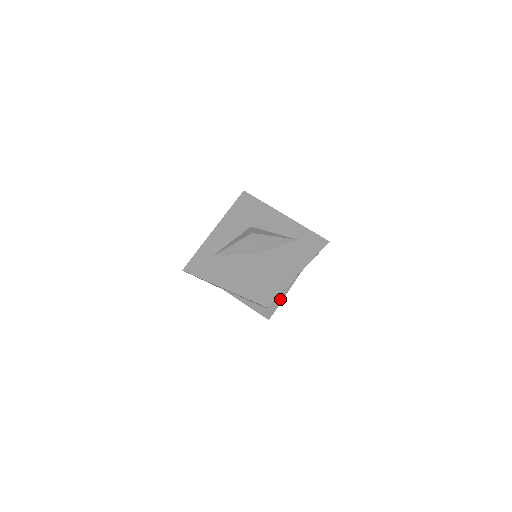
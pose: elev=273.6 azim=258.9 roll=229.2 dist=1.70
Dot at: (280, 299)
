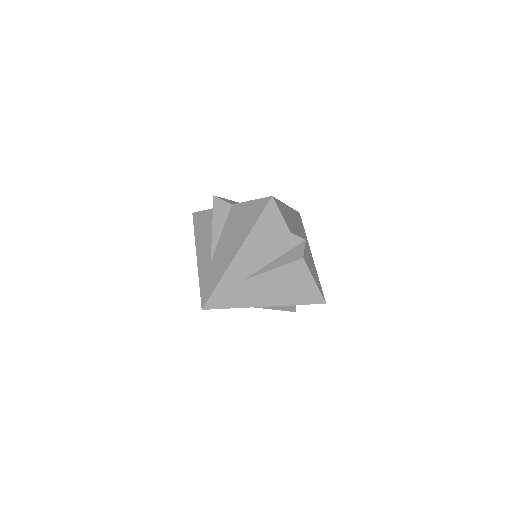
Dot at: occluded
